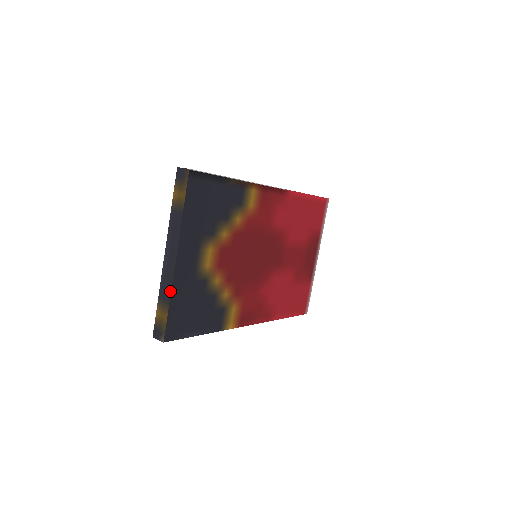
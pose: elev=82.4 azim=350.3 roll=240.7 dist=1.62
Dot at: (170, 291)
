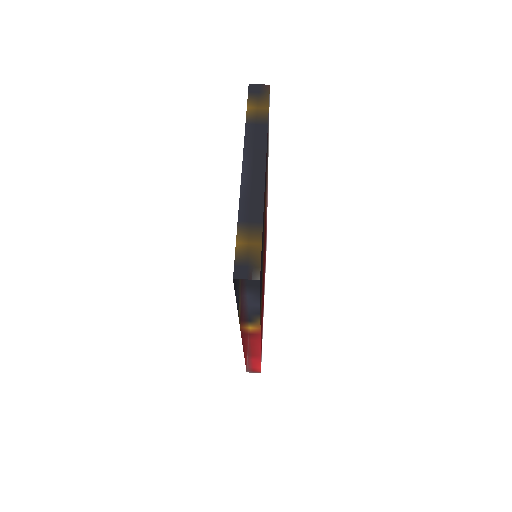
Dot at: (262, 209)
